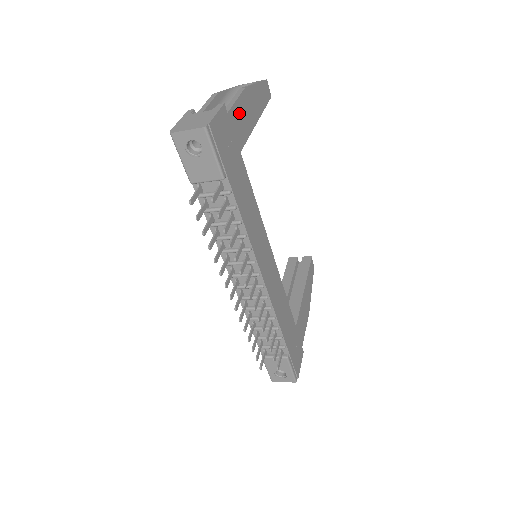
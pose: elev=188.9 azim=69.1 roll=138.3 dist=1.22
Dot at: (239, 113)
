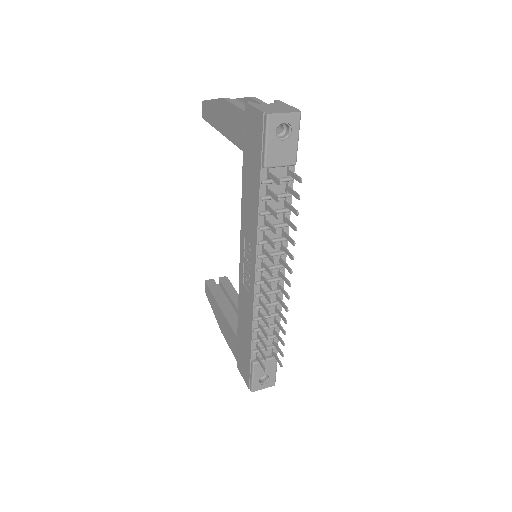
Dot at: occluded
